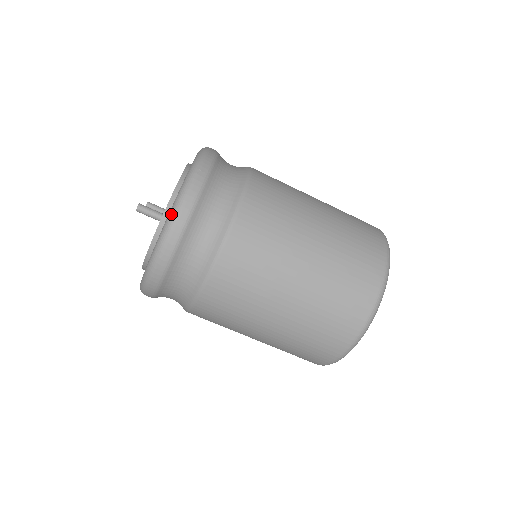
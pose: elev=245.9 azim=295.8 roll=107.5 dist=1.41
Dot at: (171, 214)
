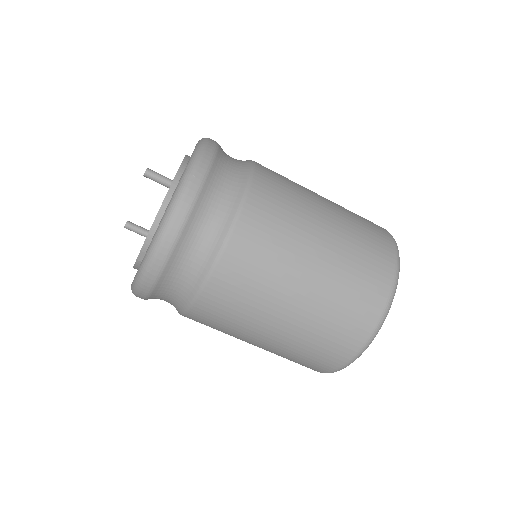
Dot at: (197, 149)
